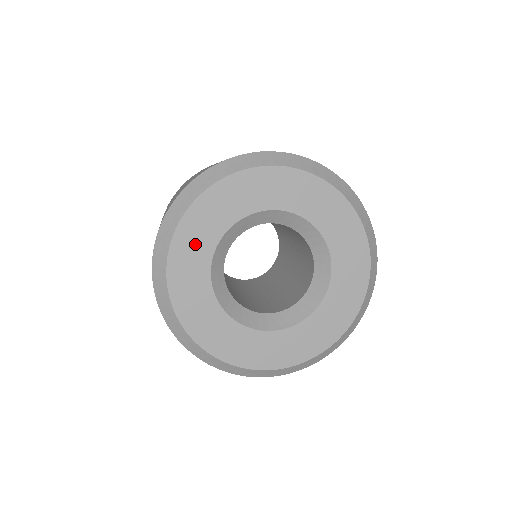
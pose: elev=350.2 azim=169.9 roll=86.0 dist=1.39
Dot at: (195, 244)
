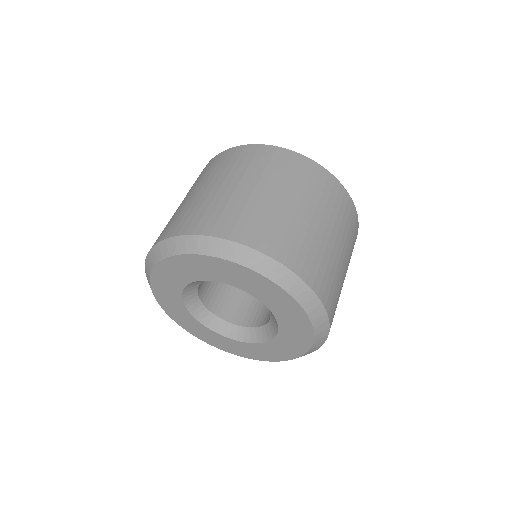
Dot at: (192, 268)
